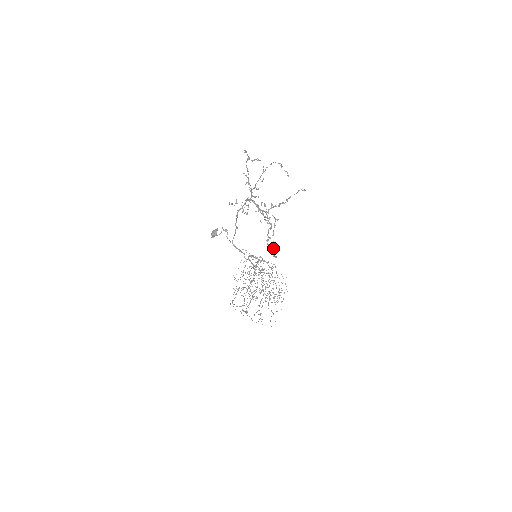
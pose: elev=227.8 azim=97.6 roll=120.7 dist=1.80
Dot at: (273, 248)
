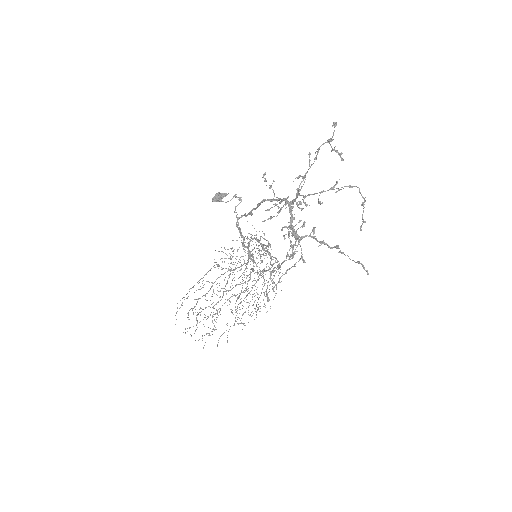
Dot at: (272, 289)
